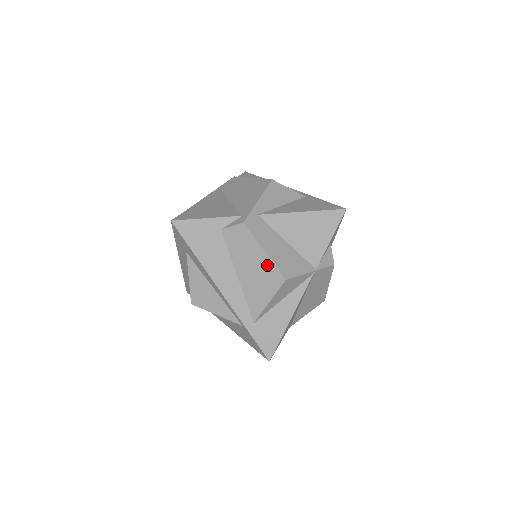
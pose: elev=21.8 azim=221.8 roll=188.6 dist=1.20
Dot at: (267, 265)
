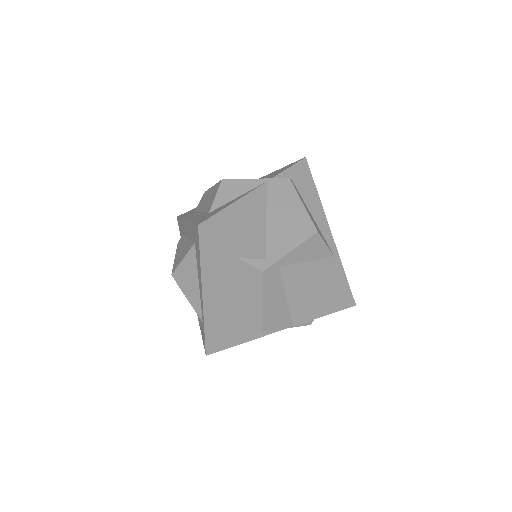
Dot at: (256, 312)
